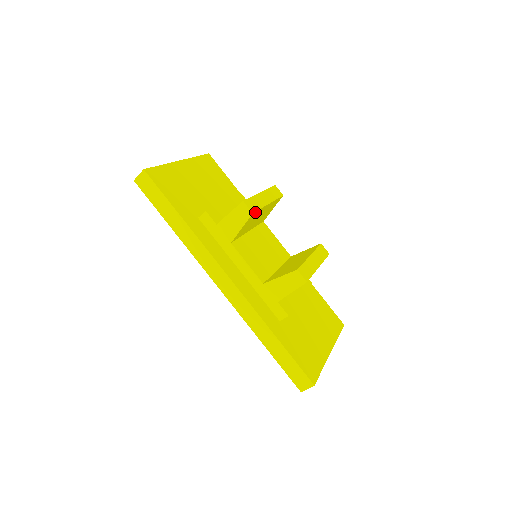
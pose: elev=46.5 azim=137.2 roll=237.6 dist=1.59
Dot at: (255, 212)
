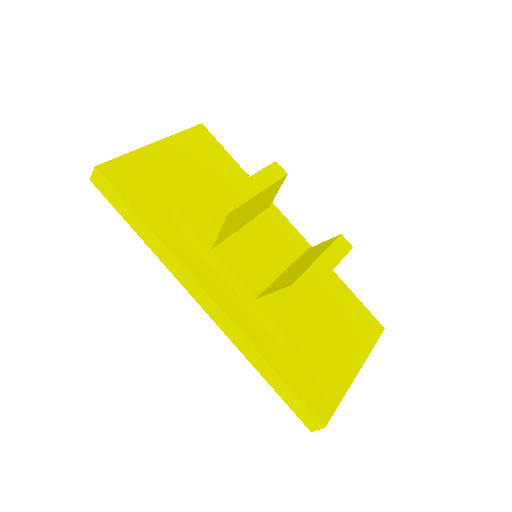
Dot at: (234, 210)
